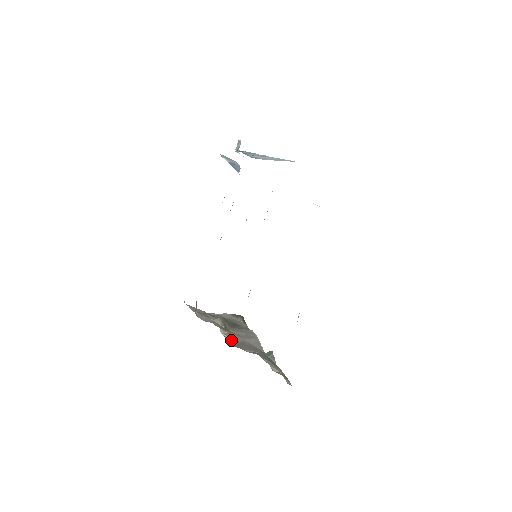
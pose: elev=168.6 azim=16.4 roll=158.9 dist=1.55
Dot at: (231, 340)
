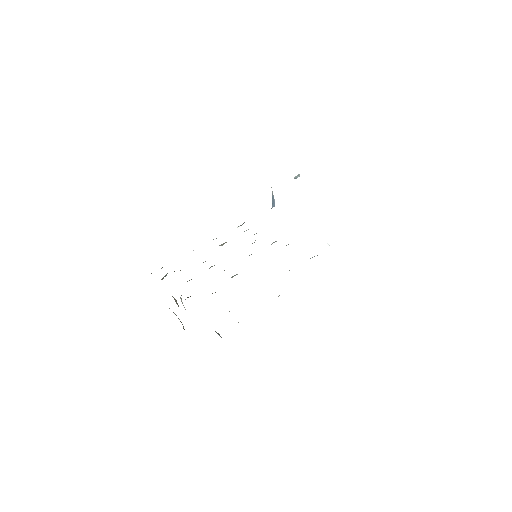
Dot at: occluded
